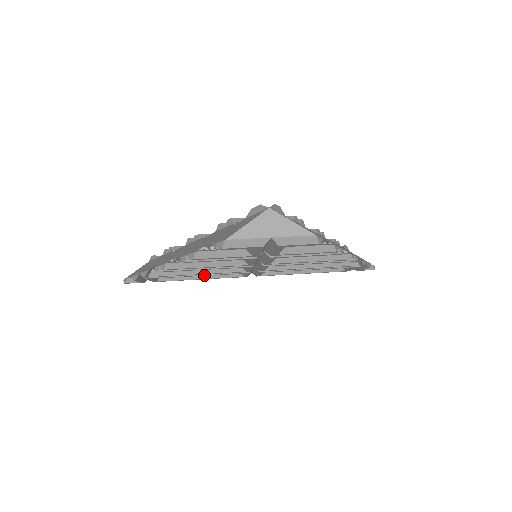
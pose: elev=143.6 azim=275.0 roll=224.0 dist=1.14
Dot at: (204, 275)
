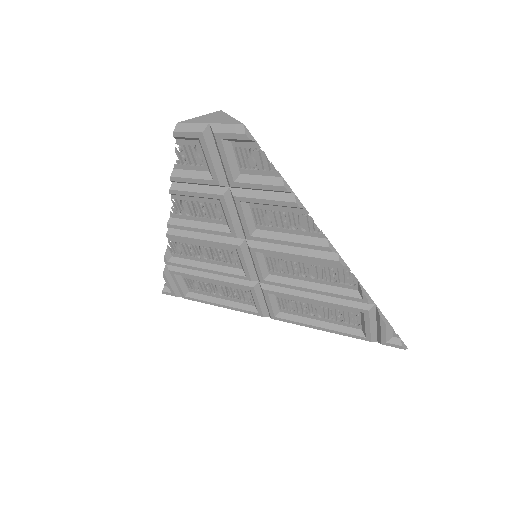
Dot at: (214, 280)
